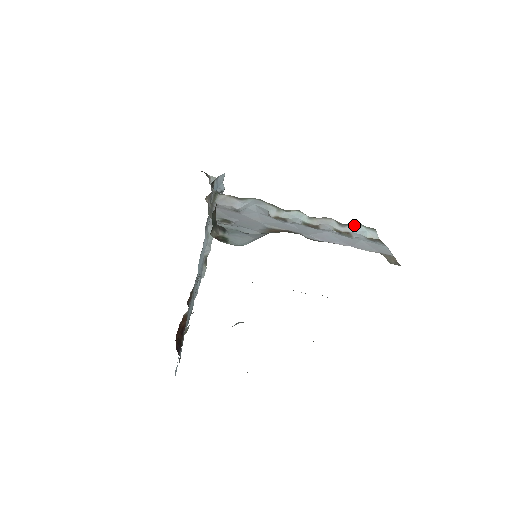
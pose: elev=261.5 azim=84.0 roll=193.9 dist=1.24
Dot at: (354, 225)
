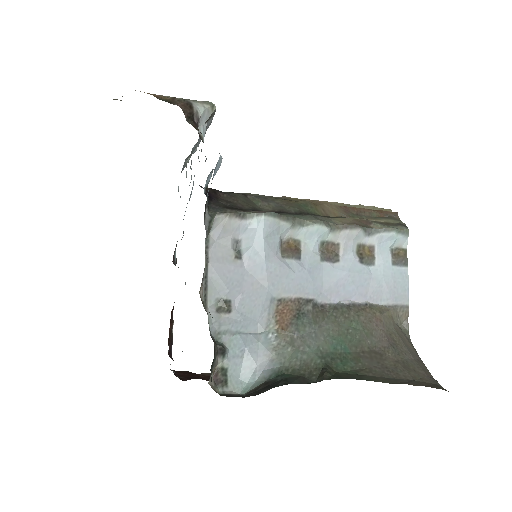
Dot at: (384, 232)
